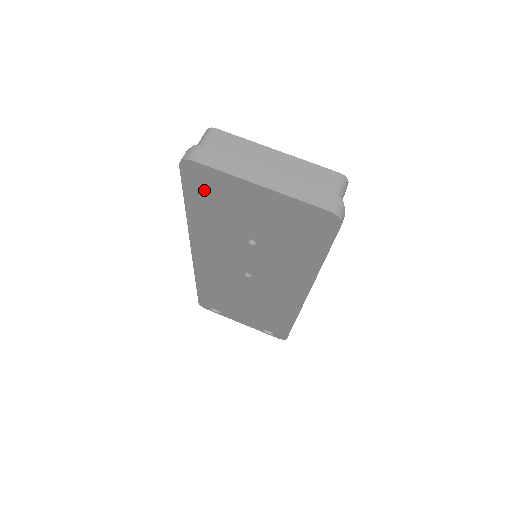
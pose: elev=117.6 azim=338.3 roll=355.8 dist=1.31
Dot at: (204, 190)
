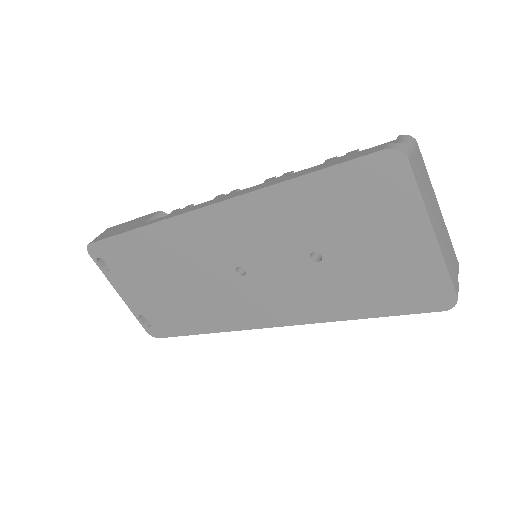
Dot at: (362, 187)
